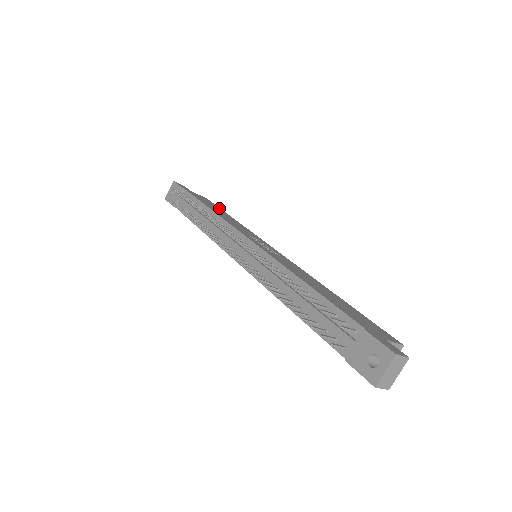
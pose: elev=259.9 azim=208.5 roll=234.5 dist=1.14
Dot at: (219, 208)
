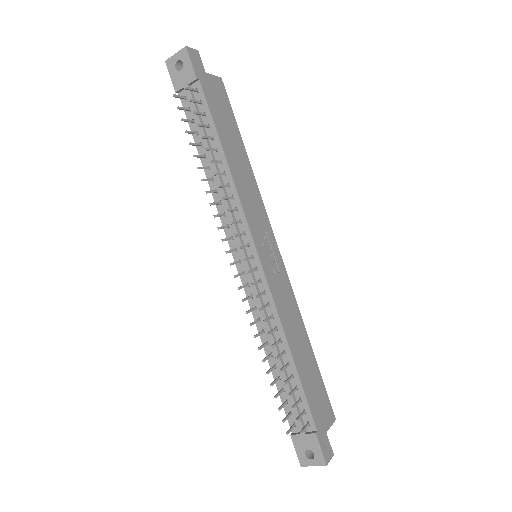
Dot at: (234, 120)
